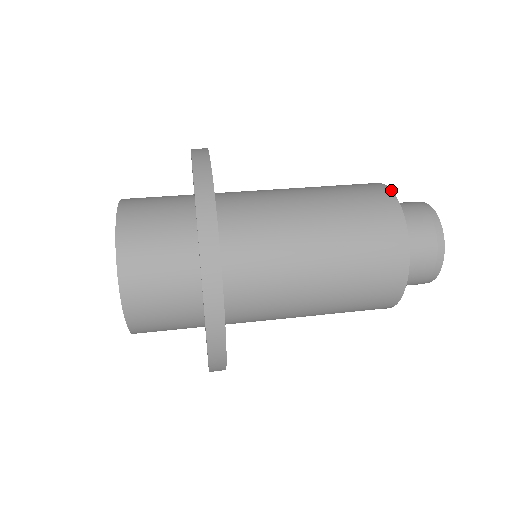
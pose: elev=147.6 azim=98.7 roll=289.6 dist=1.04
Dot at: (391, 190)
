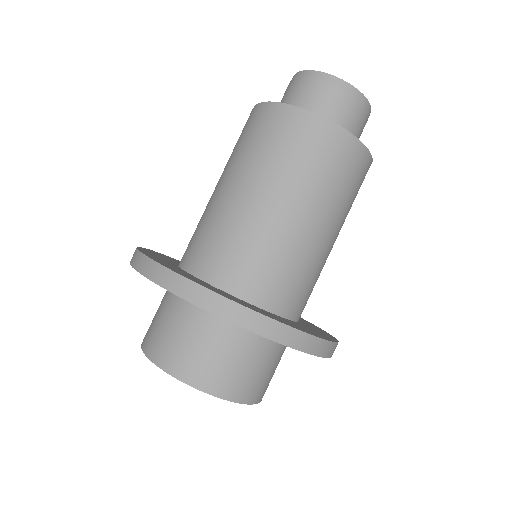
Dot at: (263, 103)
